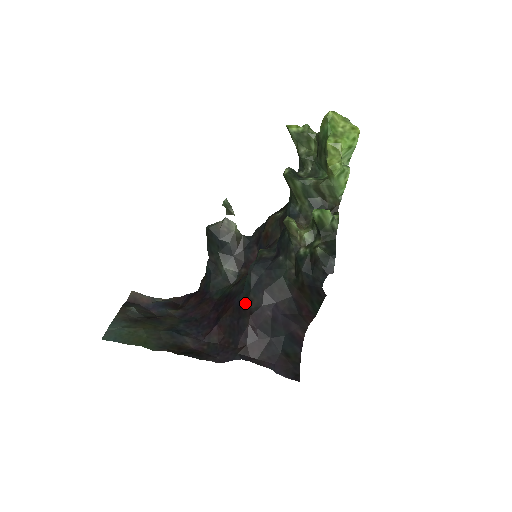
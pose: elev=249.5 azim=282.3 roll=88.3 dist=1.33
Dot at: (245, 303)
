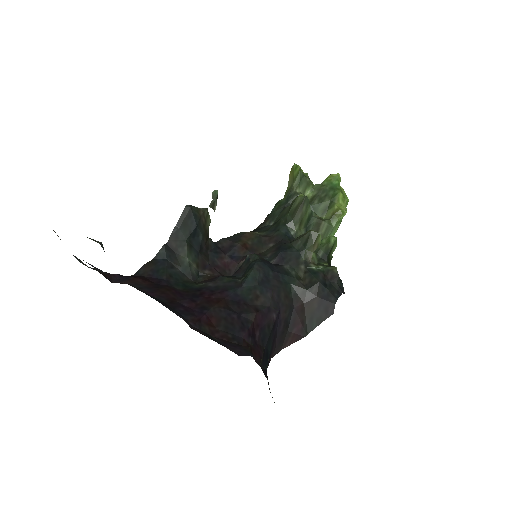
Dot at: (248, 298)
